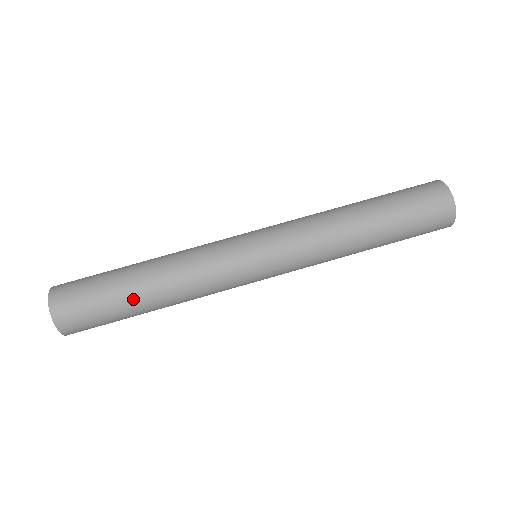
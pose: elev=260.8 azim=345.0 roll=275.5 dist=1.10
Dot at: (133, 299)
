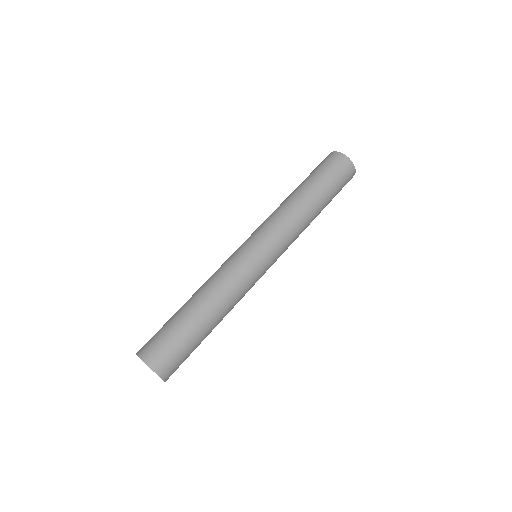
Dot at: (195, 321)
